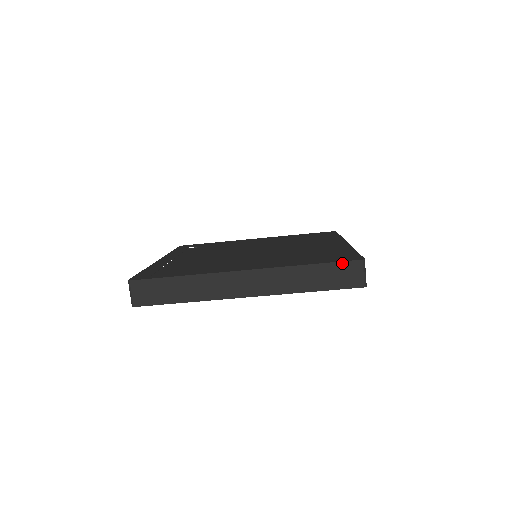
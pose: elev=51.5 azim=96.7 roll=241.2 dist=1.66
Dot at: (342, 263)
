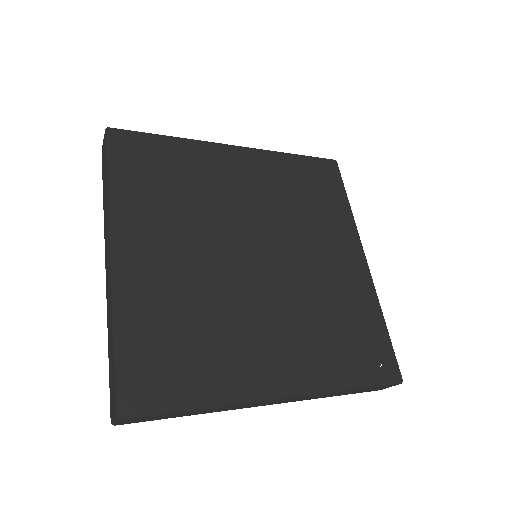
Dot at: (382, 386)
